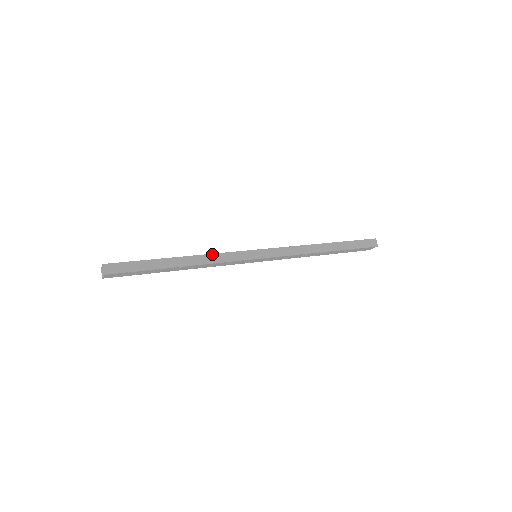
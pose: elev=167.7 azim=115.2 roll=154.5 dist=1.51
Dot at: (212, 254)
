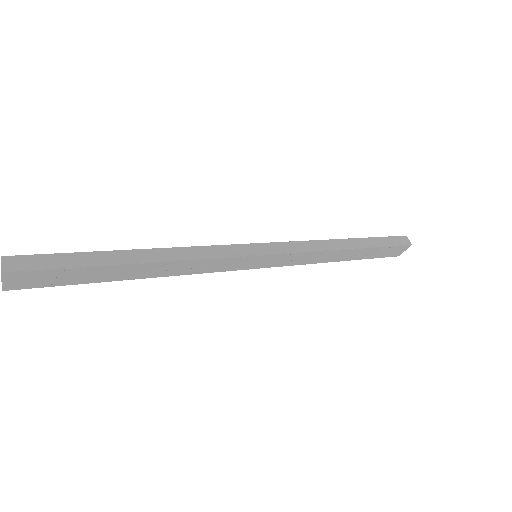
Dot at: (191, 247)
